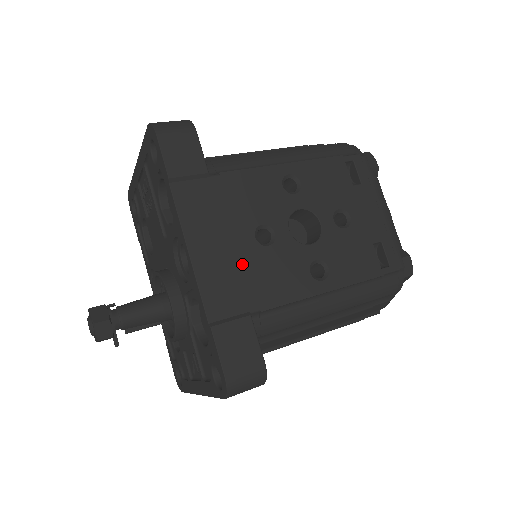
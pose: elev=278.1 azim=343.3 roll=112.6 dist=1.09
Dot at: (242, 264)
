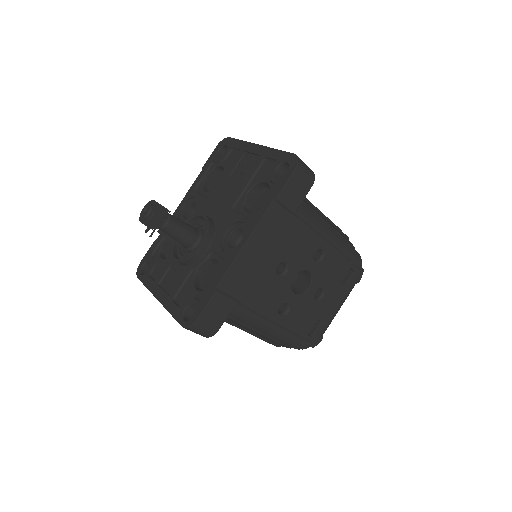
Dot at: (259, 273)
